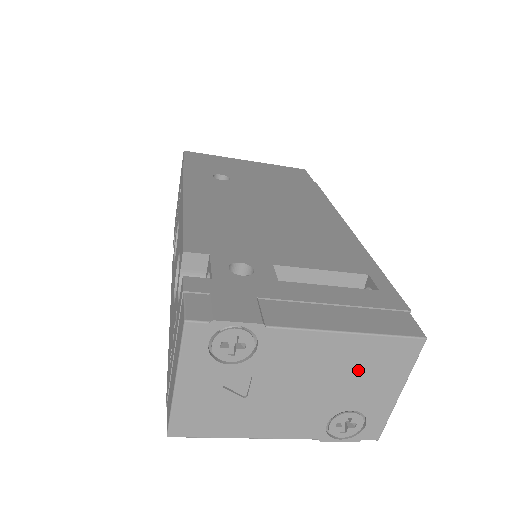
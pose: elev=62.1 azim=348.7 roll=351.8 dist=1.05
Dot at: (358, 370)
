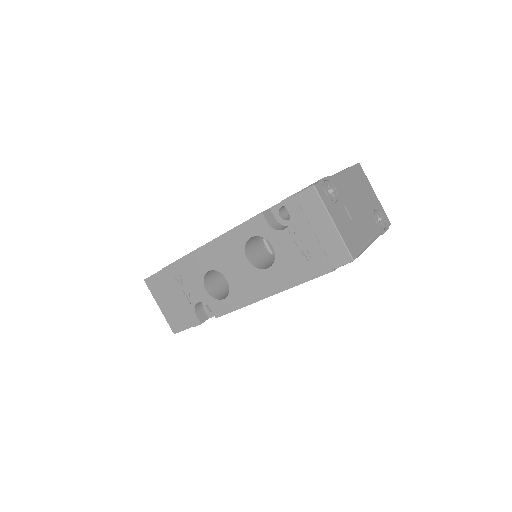
Dot at: (360, 187)
